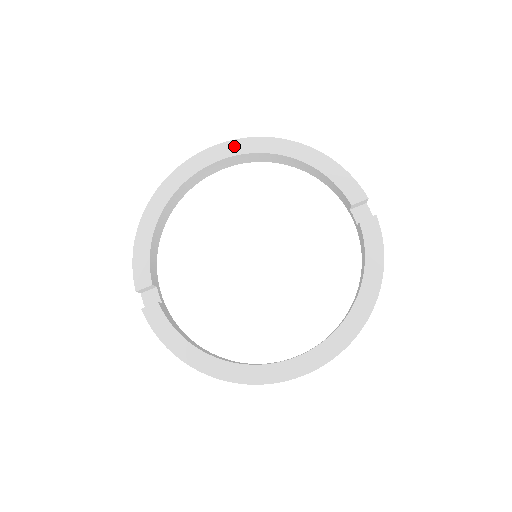
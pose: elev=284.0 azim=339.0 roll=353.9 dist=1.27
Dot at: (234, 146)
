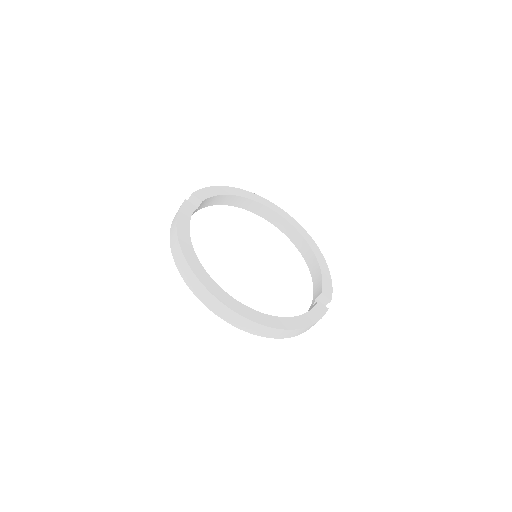
Dot at: (295, 222)
